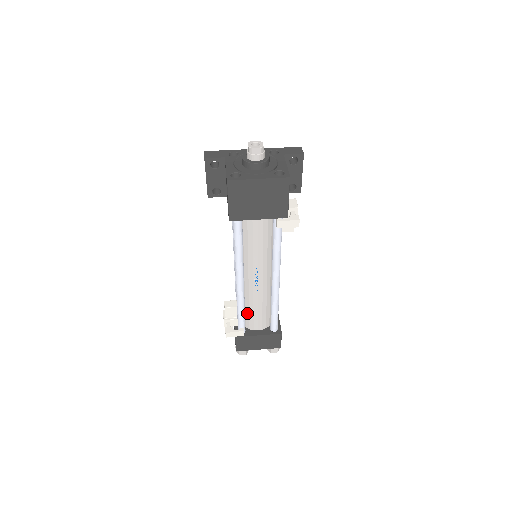
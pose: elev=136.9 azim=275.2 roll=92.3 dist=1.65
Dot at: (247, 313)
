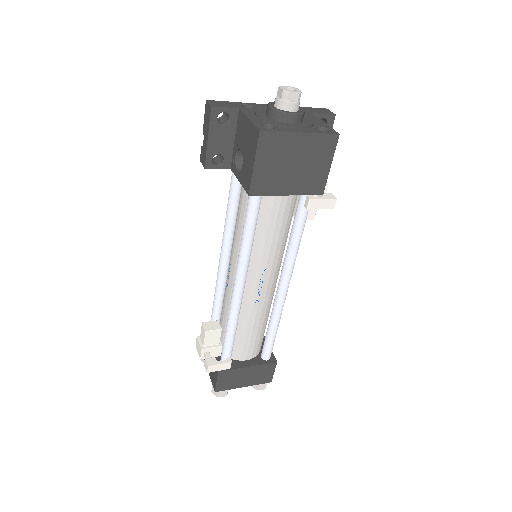
Dot at: (236, 337)
